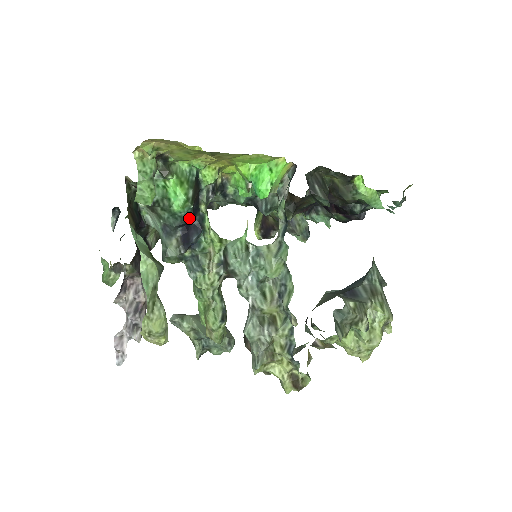
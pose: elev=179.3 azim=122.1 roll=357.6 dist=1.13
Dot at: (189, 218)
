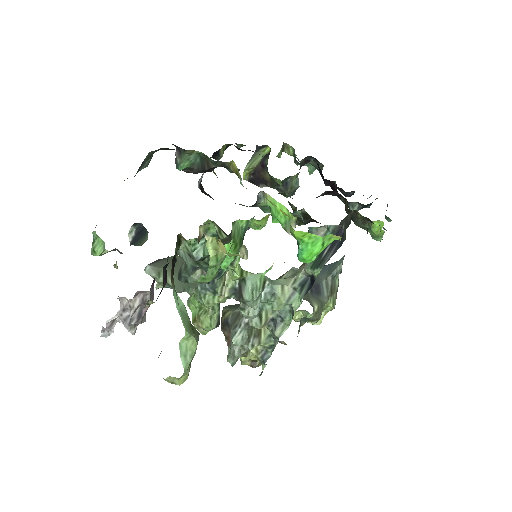
Dot at: occluded
